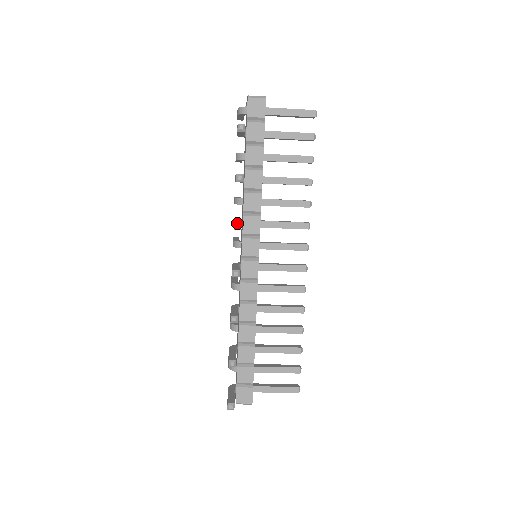
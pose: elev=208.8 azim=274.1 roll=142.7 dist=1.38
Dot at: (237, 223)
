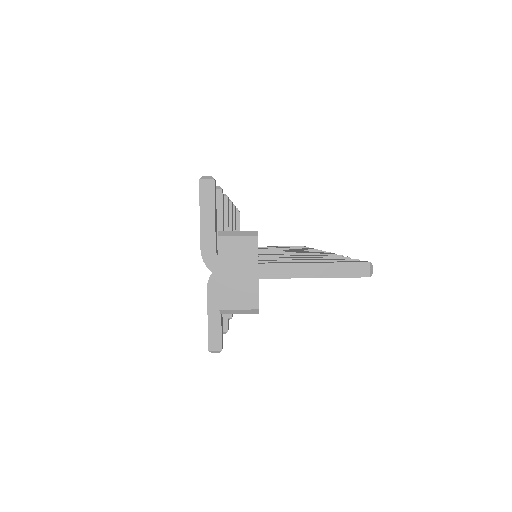
Dot at: occluded
